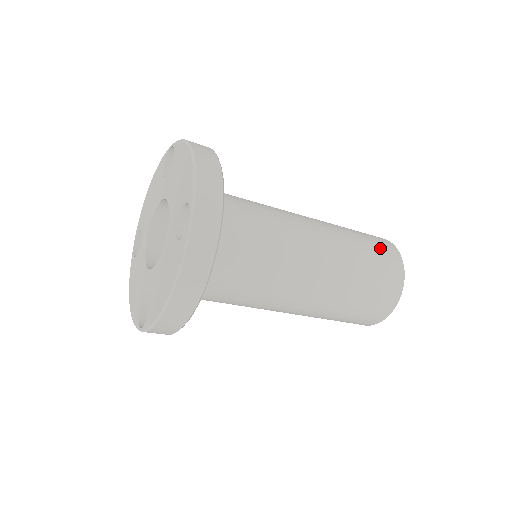
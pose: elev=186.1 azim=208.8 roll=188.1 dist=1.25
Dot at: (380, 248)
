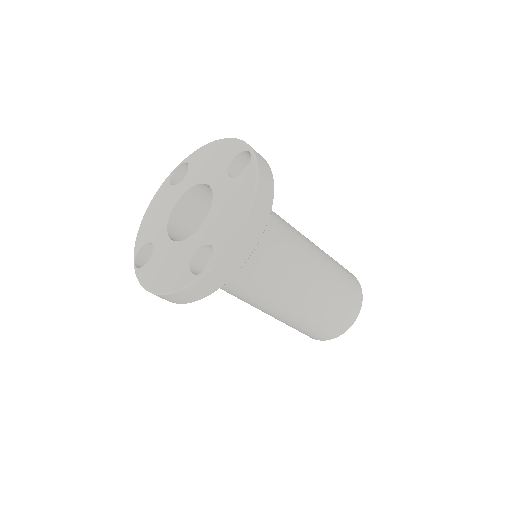
Dot at: occluded
